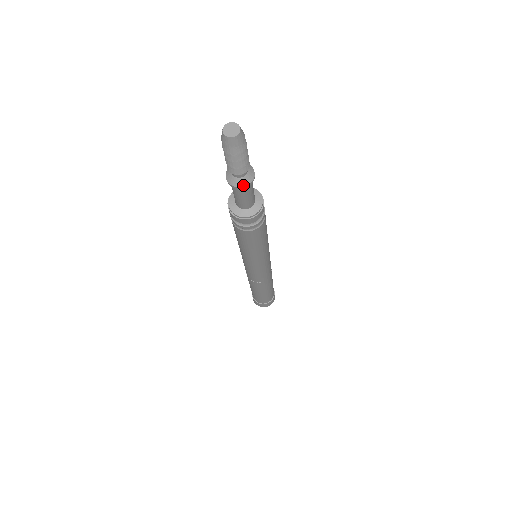
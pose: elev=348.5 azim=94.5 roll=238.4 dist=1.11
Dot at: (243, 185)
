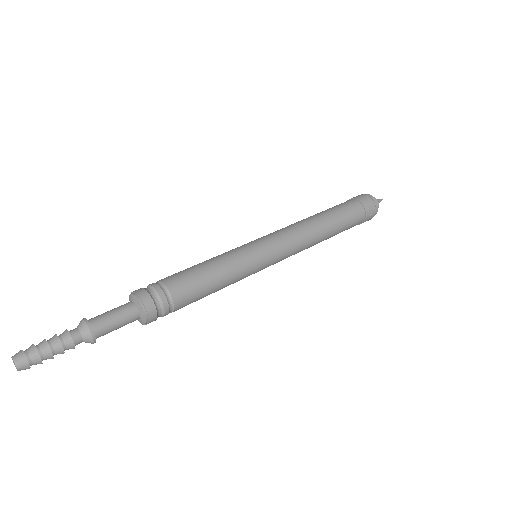
Dot at: (90, 342)
